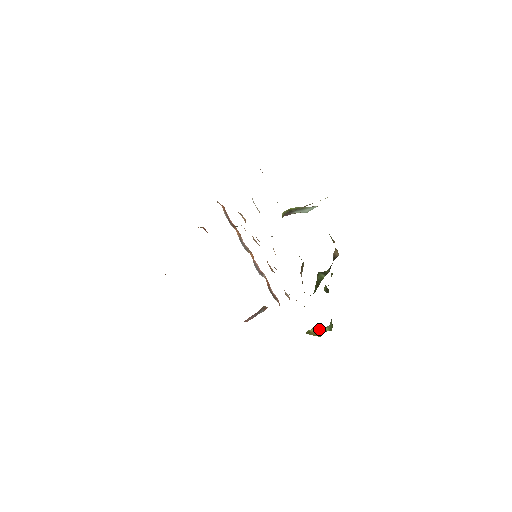
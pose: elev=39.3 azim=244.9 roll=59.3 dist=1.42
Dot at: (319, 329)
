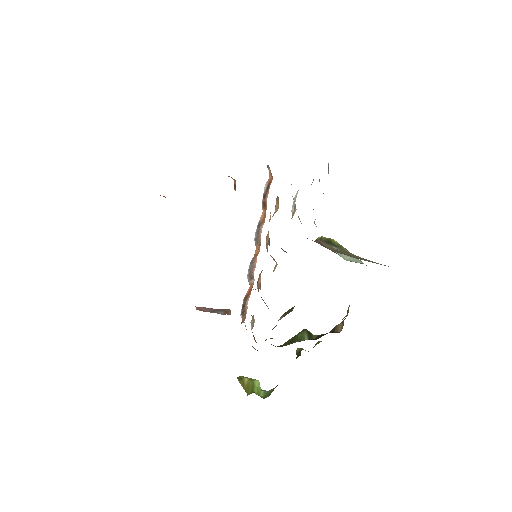
Dot at: (254, 385)
